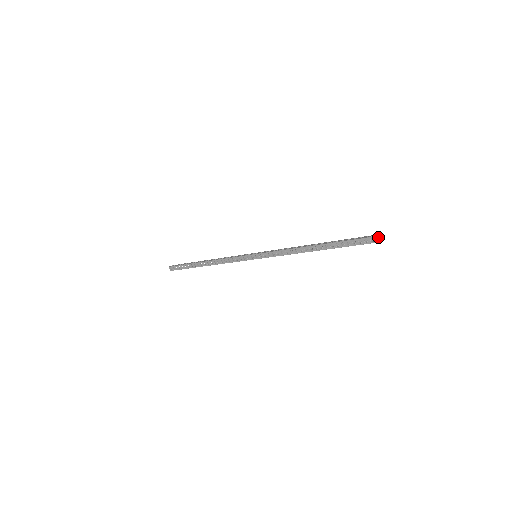
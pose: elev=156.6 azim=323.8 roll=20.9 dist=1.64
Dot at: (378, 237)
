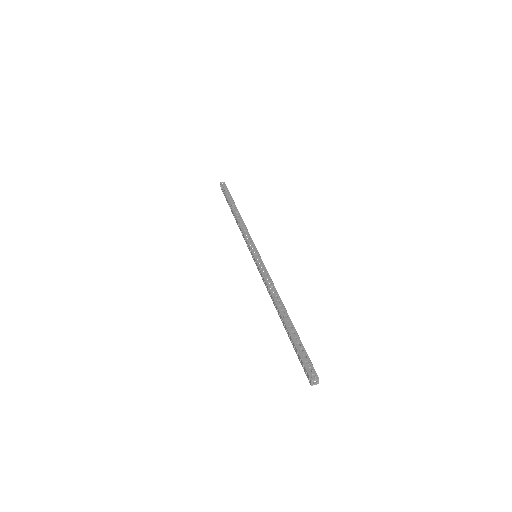
Dot at: (314, 375)
